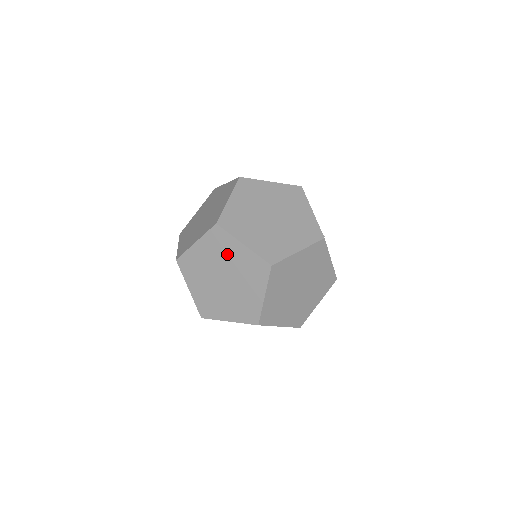
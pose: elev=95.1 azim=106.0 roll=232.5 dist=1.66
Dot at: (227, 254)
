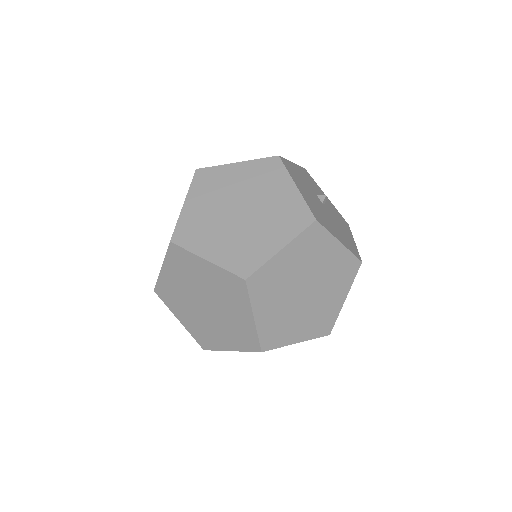
Dot at: occluded
